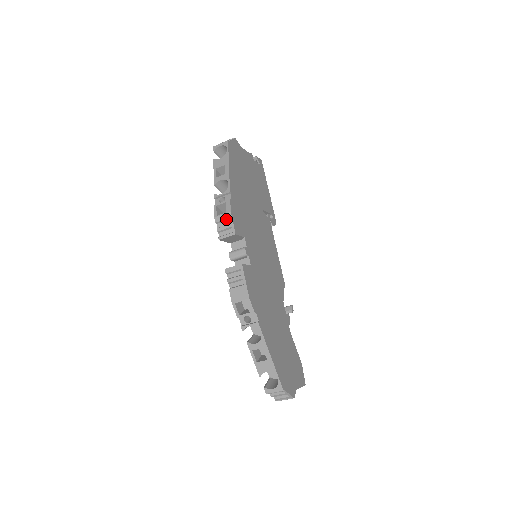
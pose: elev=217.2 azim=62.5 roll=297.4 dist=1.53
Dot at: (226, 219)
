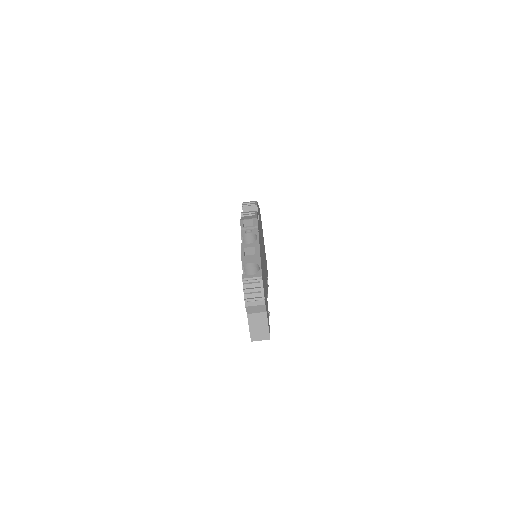
Dot at: occluded
